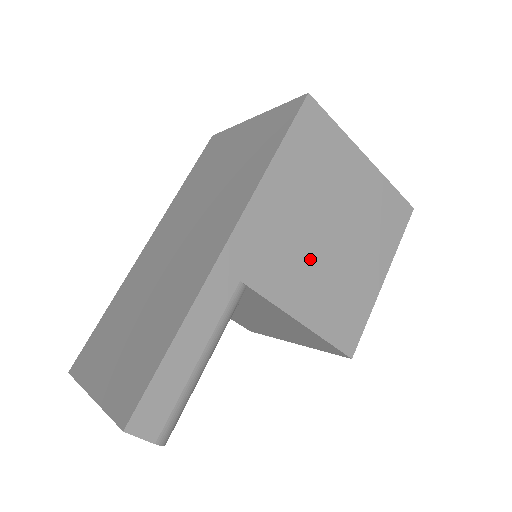
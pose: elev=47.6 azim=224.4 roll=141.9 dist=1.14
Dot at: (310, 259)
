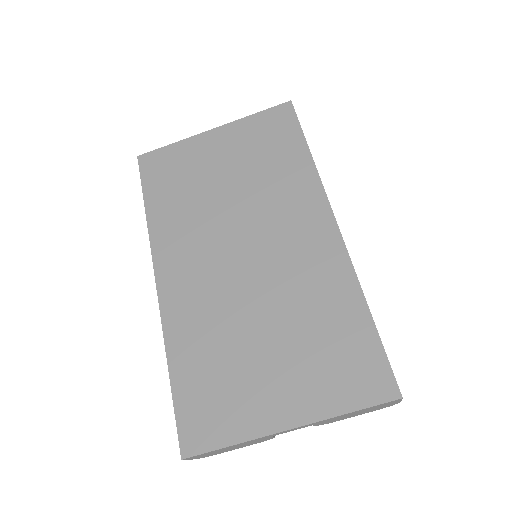
Dot at: occluded
